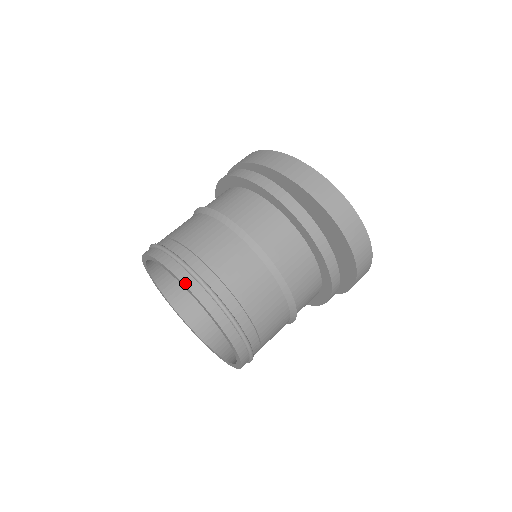
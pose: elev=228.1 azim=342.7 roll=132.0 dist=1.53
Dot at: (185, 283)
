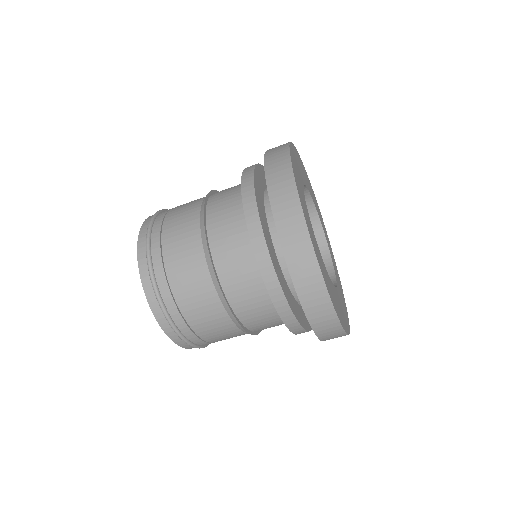
Dot at: (151, 306)
